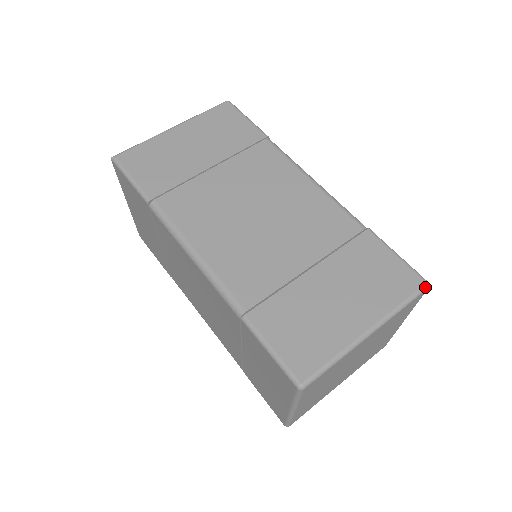
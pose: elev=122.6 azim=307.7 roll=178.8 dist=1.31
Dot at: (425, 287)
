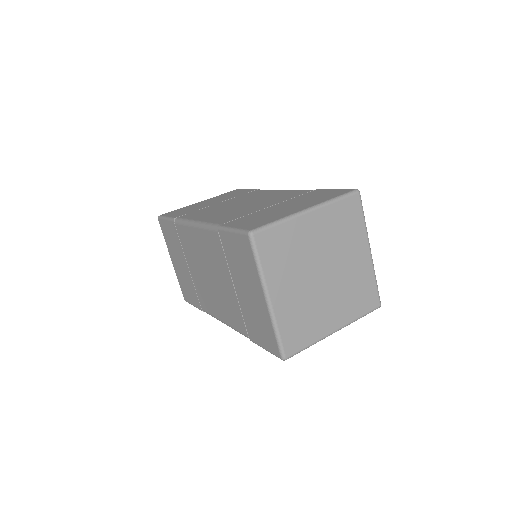
Dot at: (355, 191)
